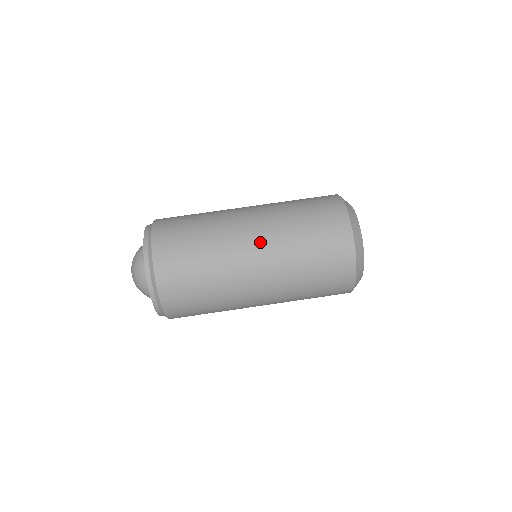
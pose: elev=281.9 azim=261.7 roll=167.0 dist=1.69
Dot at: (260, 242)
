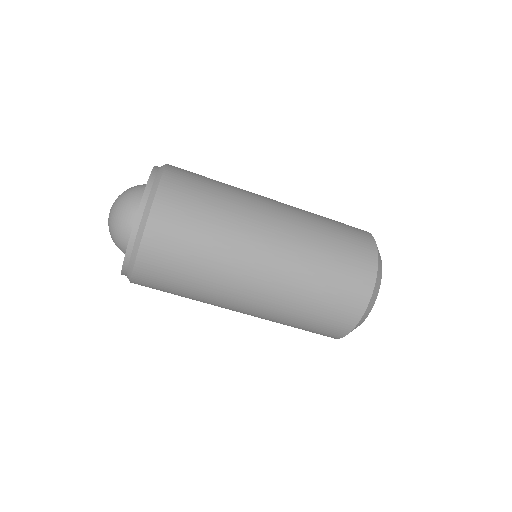
Dot at: (271, 271)
